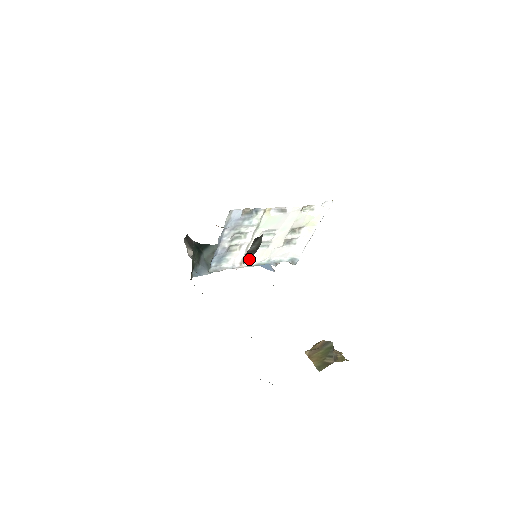
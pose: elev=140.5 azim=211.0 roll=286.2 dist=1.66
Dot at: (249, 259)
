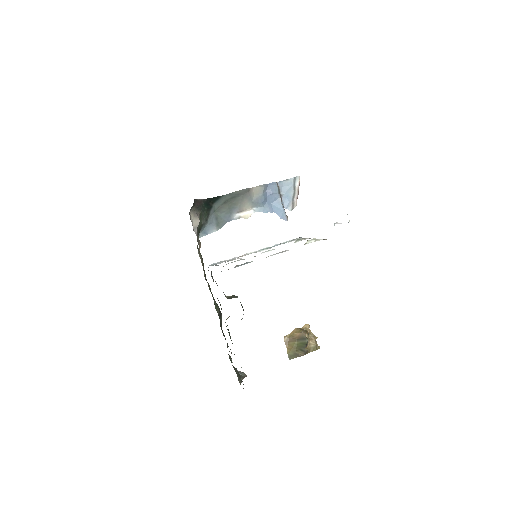
Dot at: occluded
